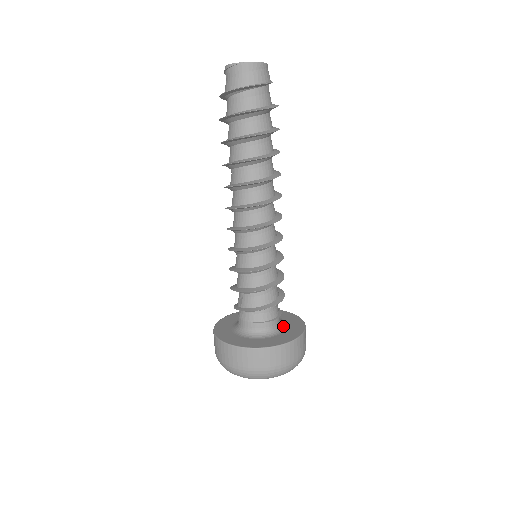
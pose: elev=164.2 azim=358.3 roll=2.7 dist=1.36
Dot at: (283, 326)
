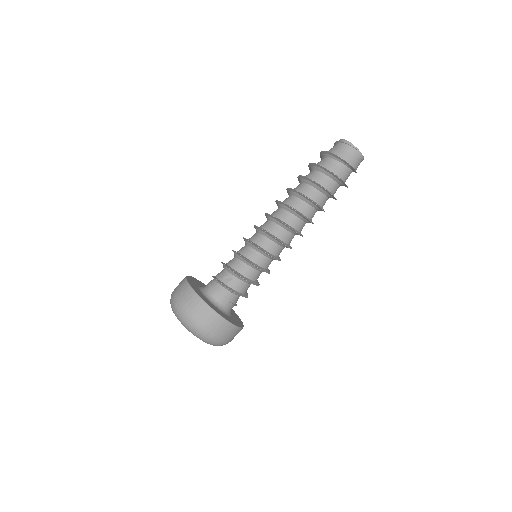
Dot at: occluded
